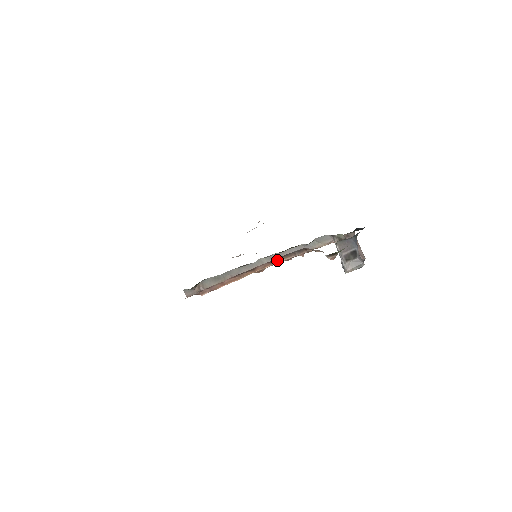
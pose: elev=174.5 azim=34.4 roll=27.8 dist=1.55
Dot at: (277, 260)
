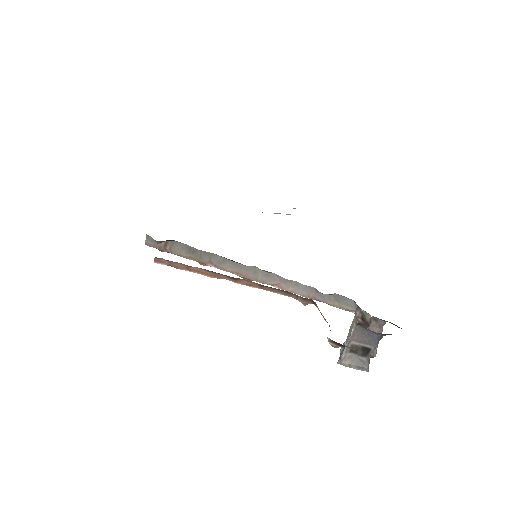
Dot at: (271, 289)
